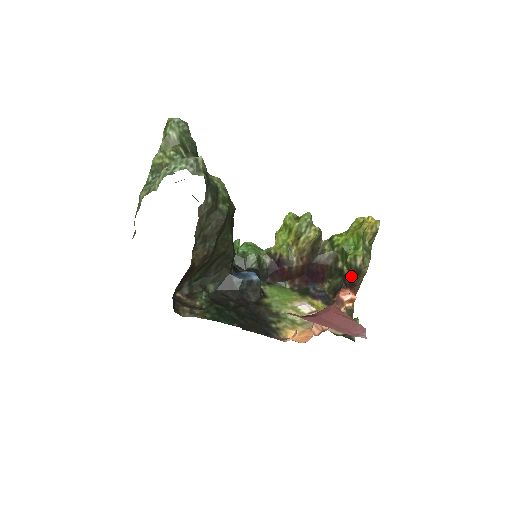
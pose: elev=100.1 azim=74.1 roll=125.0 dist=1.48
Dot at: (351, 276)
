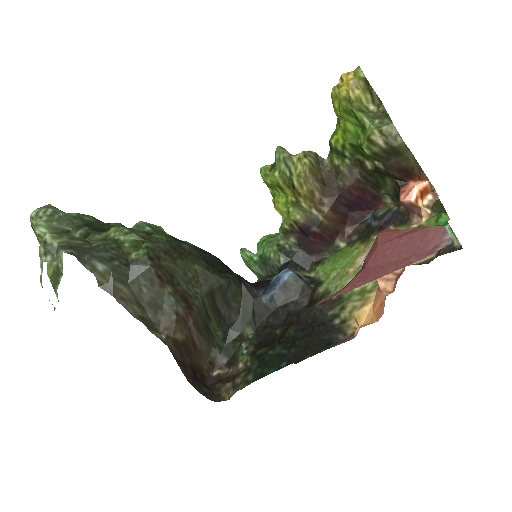
Dot at: (393, 165)
